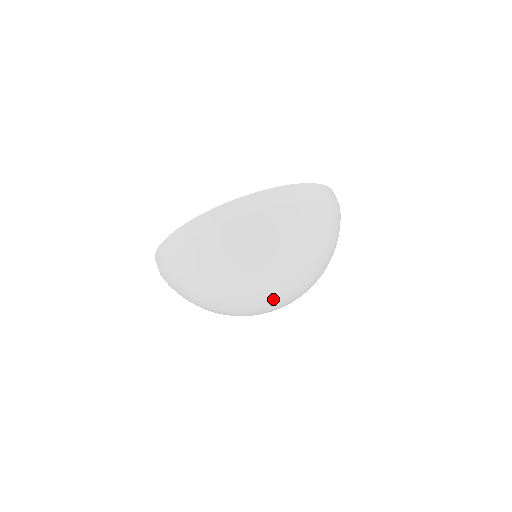
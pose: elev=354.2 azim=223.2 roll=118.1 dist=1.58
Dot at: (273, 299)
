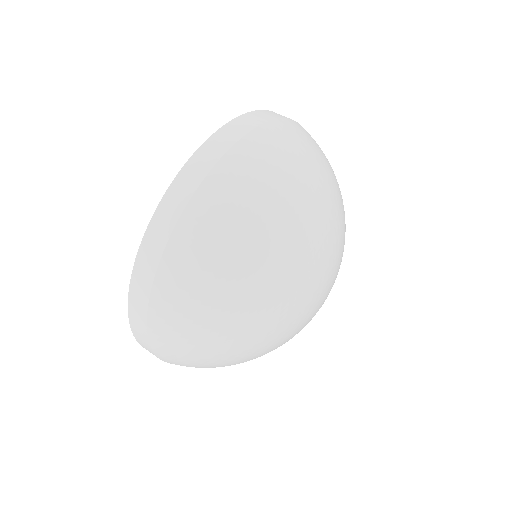
Dot at: (311, 282)
